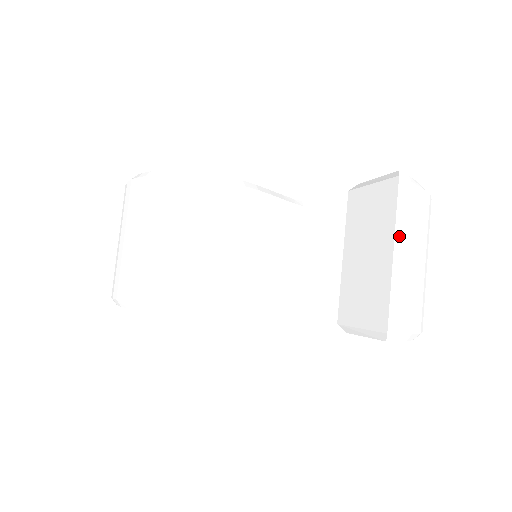
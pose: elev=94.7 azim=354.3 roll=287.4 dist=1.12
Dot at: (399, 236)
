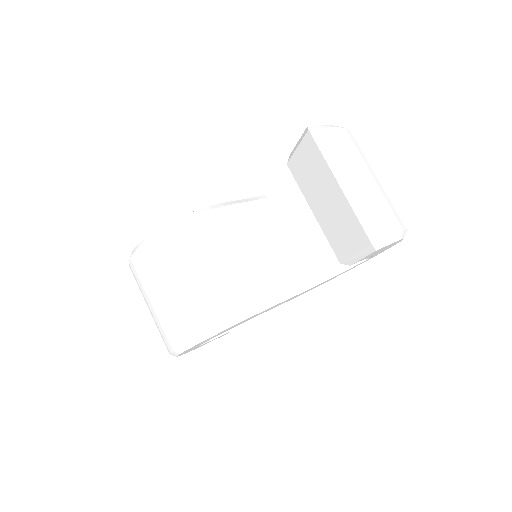
Dot at: (336, 171)
